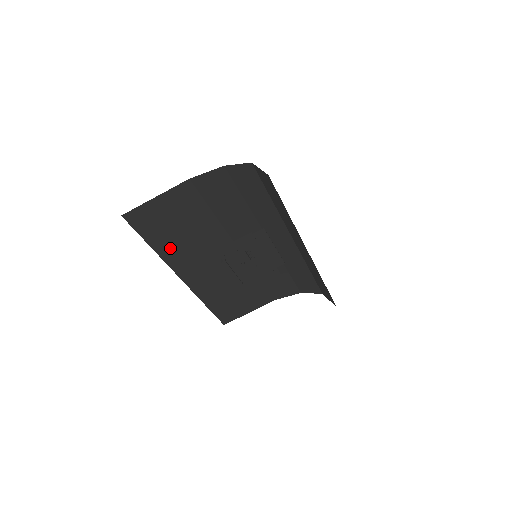
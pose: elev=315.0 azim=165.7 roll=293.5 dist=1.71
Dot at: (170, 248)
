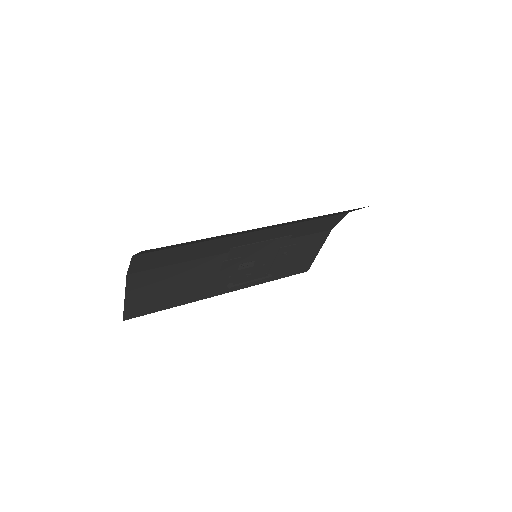
Dot at: (187, 296)
